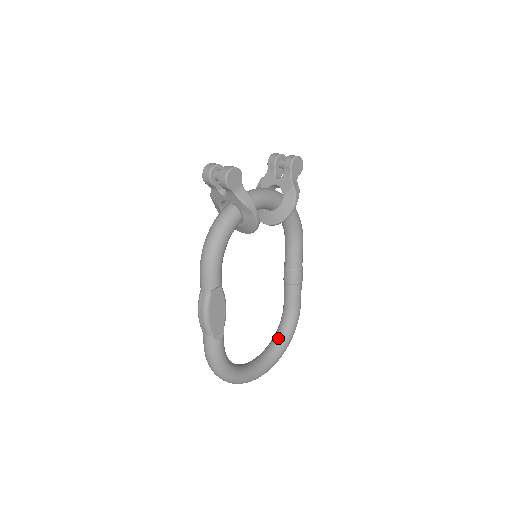
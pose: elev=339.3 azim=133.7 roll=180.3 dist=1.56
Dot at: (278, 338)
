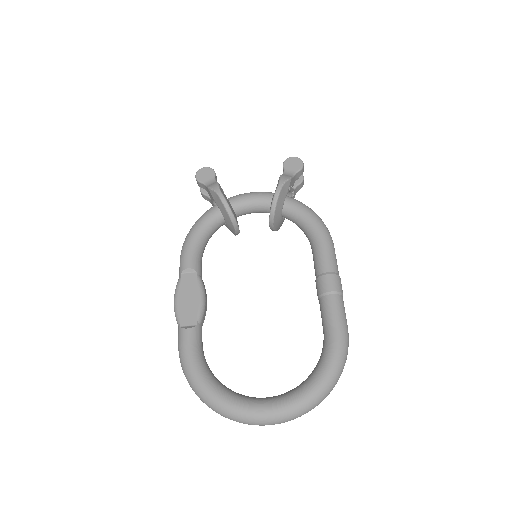
Dot at: (309, 375)
